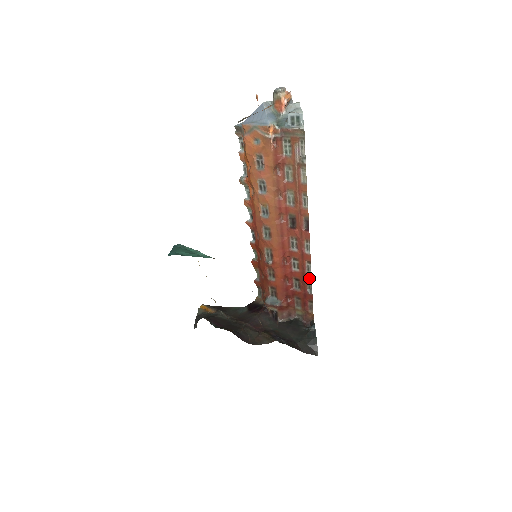
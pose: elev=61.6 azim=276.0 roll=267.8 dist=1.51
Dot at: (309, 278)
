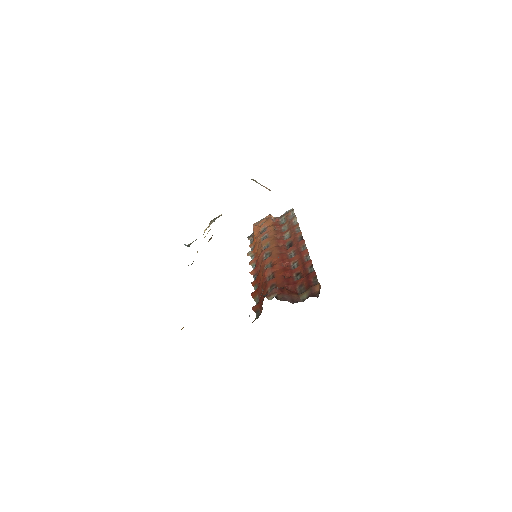
Dot at: (309, 263)
